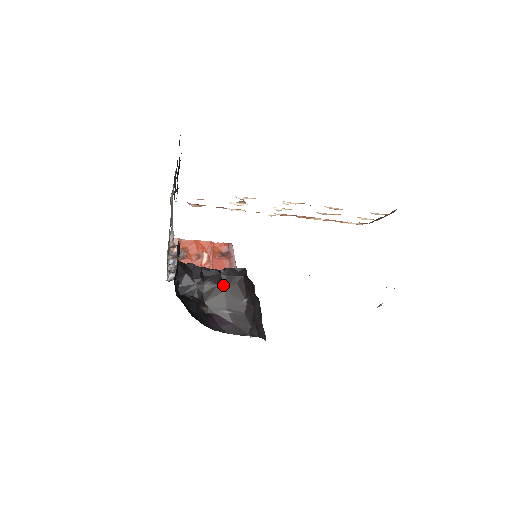
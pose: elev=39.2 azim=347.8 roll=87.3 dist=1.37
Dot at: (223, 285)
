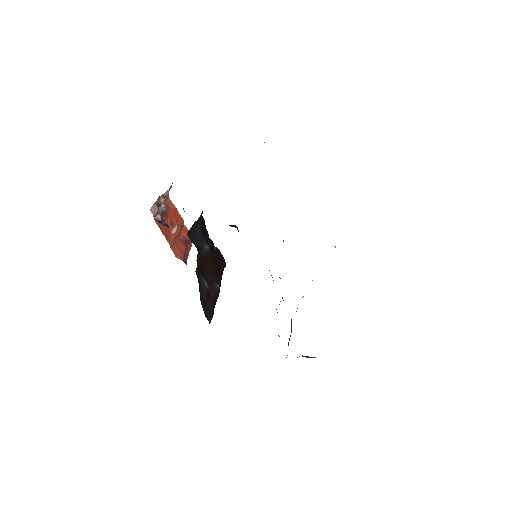
Dot at: (212, 259)
